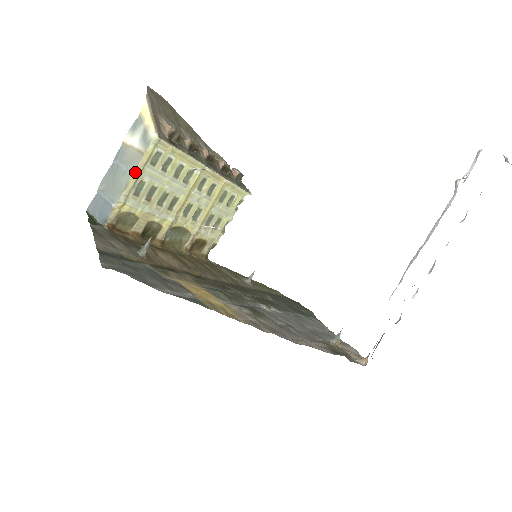
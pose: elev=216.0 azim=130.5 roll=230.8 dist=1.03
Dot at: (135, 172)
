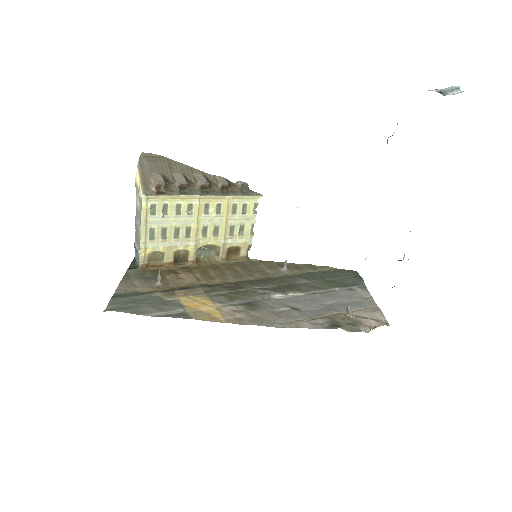
Dot at: (142, 225)
